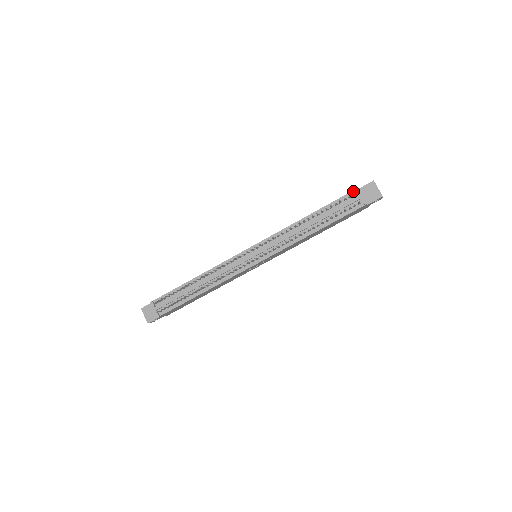
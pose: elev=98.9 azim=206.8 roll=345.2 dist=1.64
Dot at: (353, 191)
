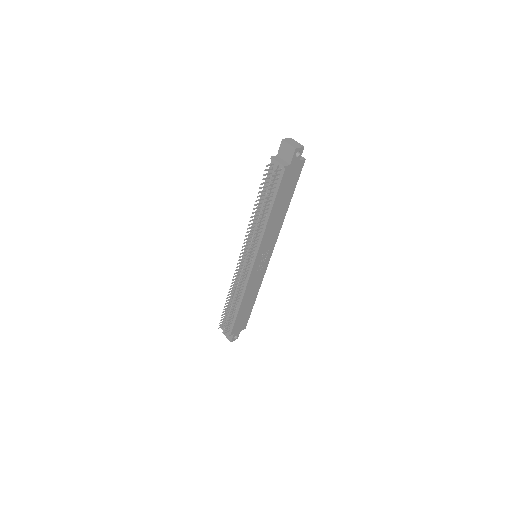
Dot at: (271, 162)
